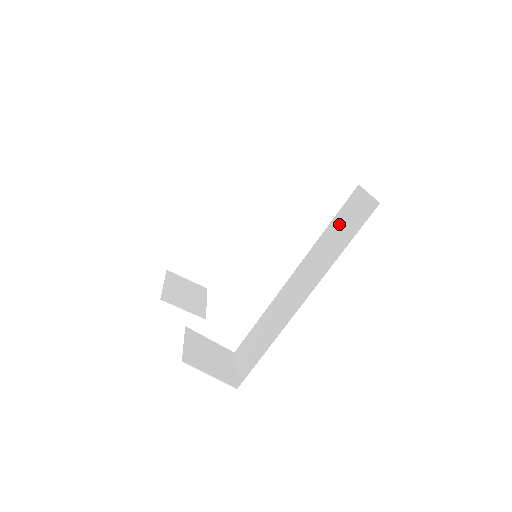
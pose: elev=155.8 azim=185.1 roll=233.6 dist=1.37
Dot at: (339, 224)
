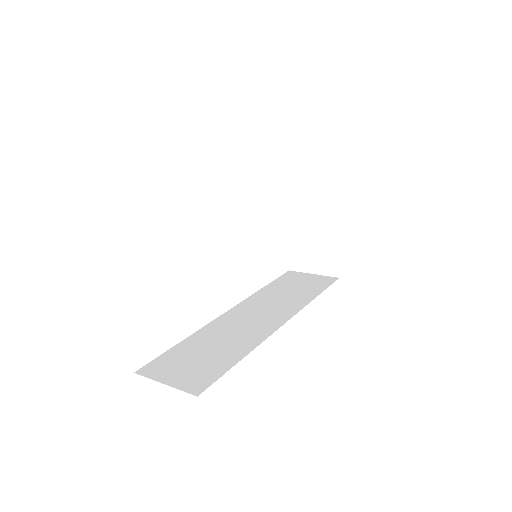
Dot at: (287, 285)
